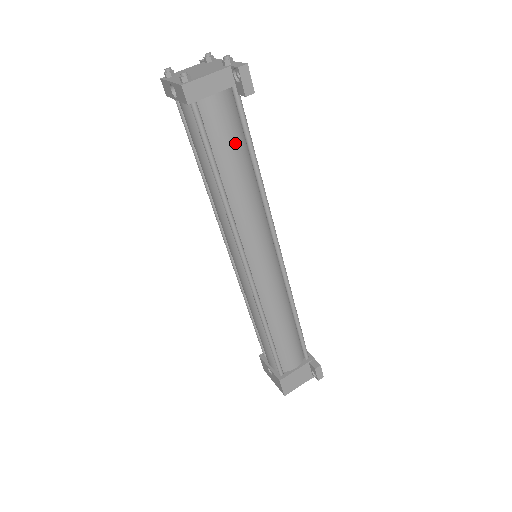
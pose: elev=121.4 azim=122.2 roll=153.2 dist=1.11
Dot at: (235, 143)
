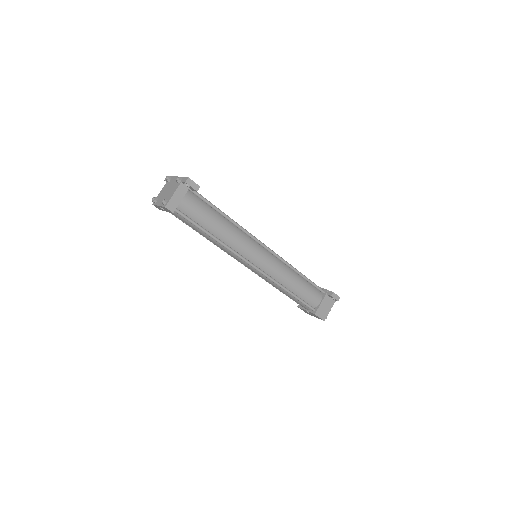
Dot at: (206, 213)
